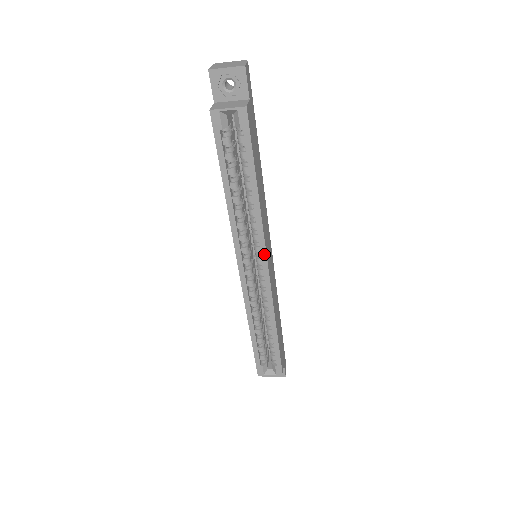
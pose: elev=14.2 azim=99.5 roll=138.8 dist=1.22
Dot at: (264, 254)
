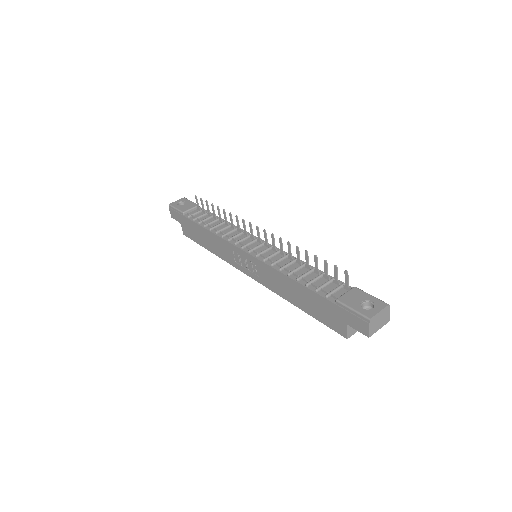
Dot at: occluded
